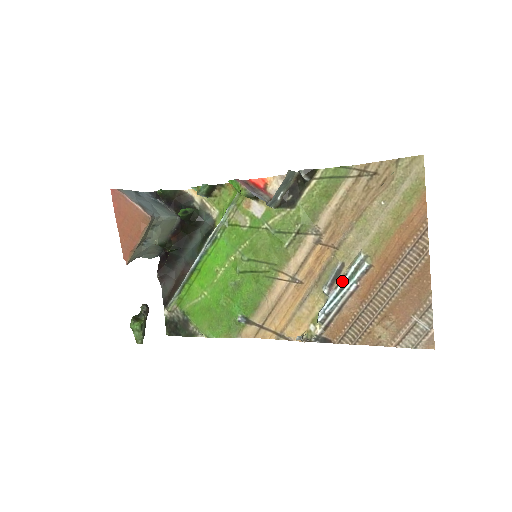
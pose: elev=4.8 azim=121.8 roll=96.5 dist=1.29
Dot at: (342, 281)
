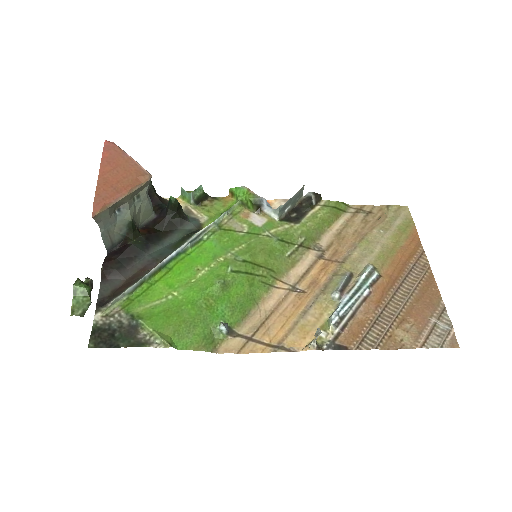
Dot at: (354, 287)
